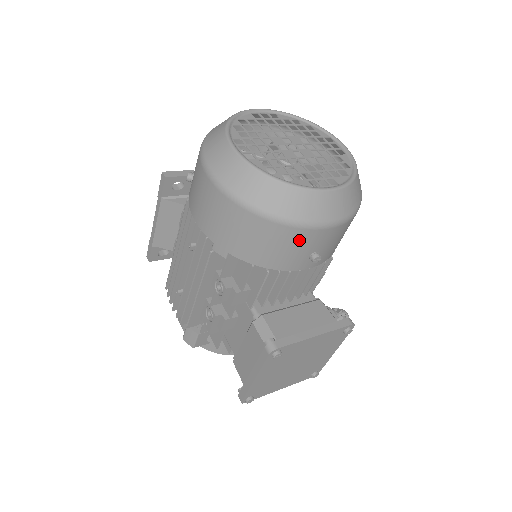
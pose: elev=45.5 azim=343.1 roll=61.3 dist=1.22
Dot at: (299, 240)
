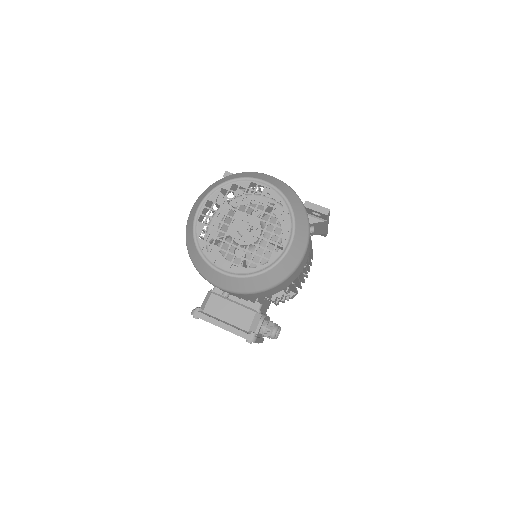
Dot at: occluded
